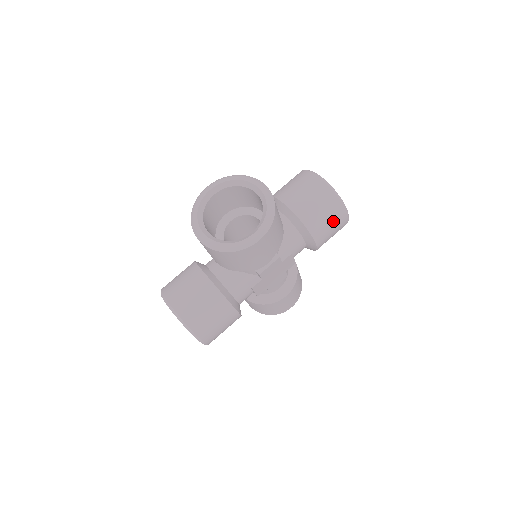
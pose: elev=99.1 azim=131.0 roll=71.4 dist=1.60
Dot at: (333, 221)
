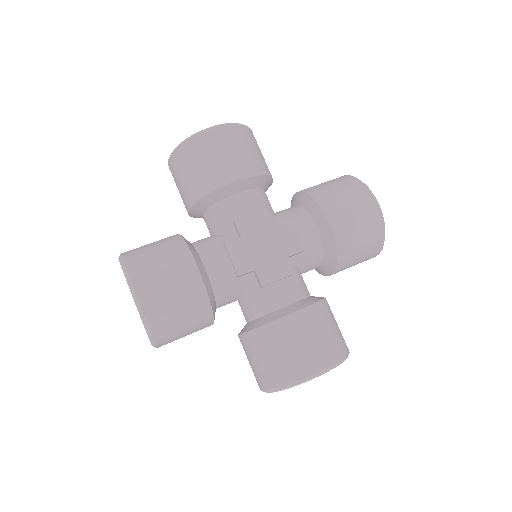
Dot at: (348, 194)
